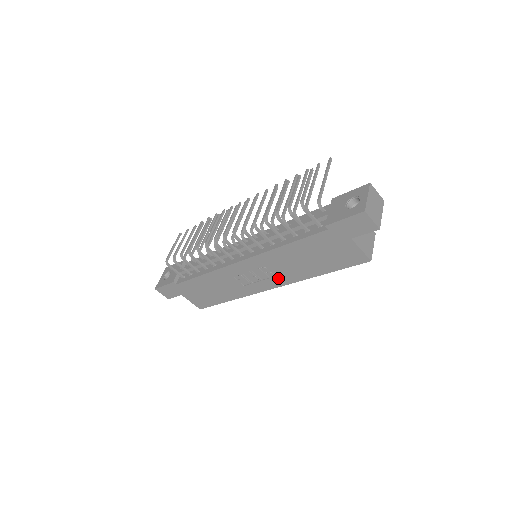
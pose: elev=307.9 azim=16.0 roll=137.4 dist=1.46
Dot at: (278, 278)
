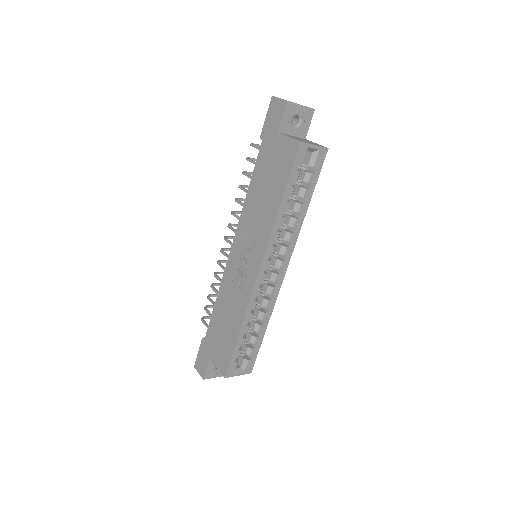
Dot at: (258, 246)
